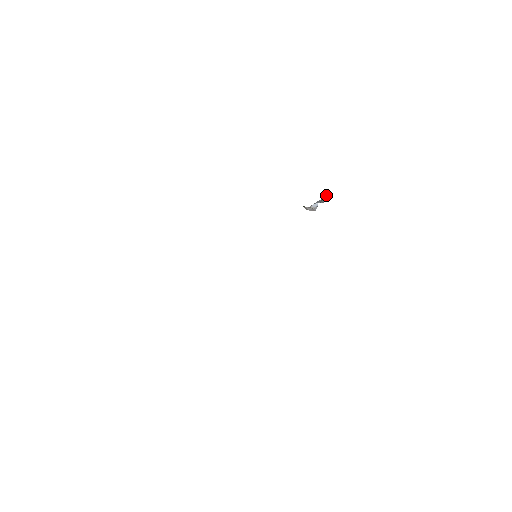
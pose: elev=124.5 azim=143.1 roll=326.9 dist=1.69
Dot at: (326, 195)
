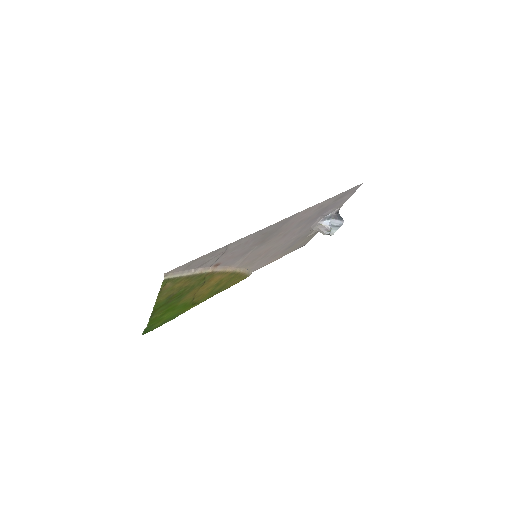
Dot at: (339, 215)
